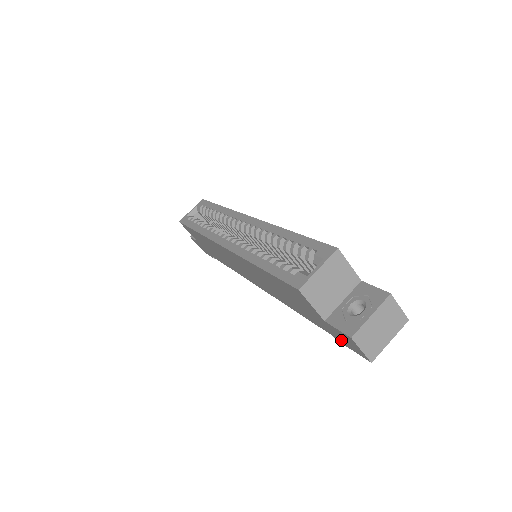
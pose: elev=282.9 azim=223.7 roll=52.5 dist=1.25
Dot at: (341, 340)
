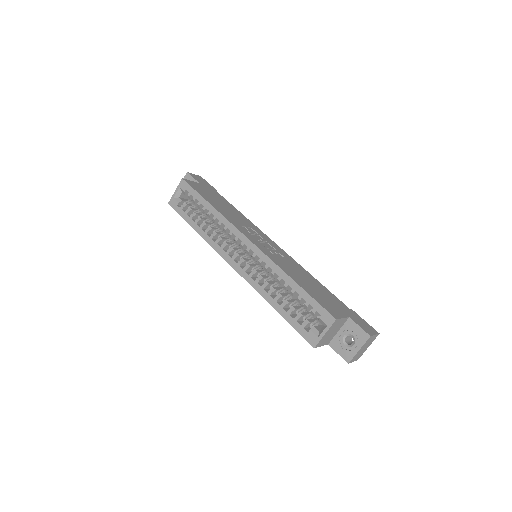
Dot at: occluded
